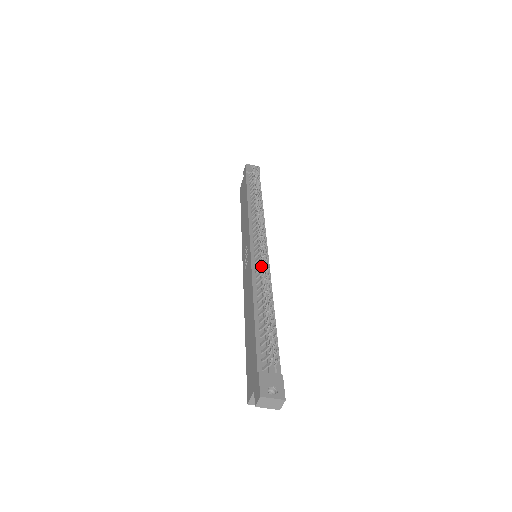
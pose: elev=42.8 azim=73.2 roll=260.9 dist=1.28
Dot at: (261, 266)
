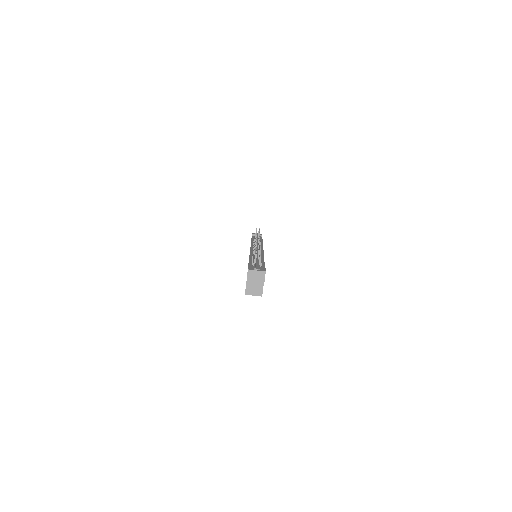
Dot at: (255, 246)
